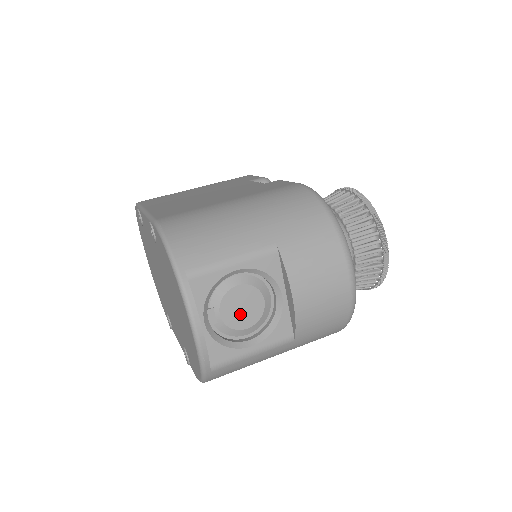
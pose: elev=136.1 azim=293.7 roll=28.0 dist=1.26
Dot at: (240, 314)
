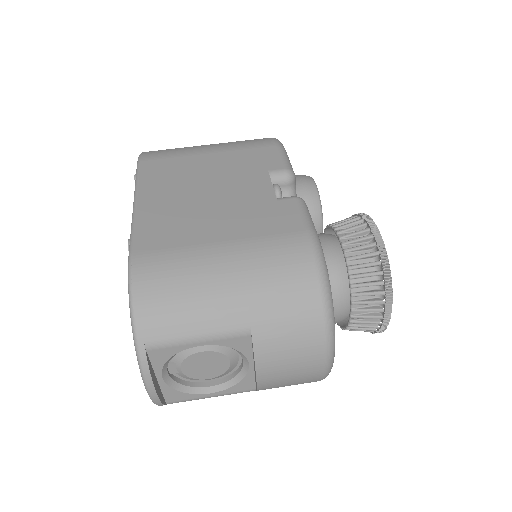
Dot at: (202, 370)
